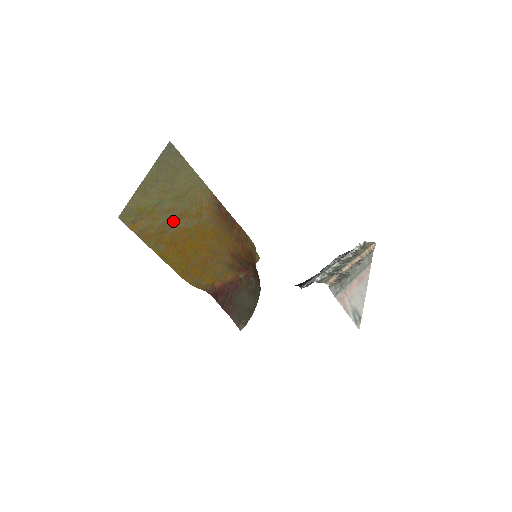
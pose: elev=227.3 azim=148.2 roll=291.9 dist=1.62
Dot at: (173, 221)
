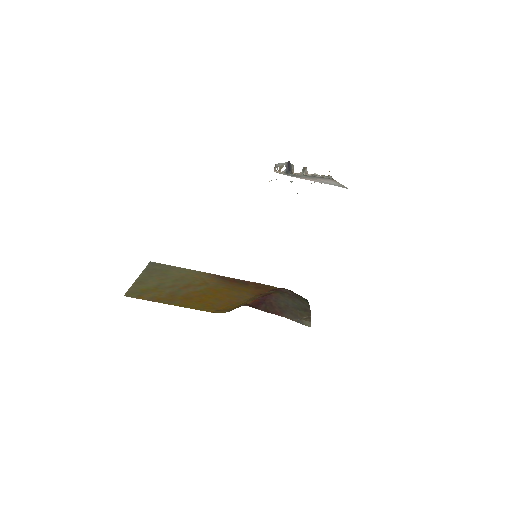
Dot at: (180, 290)
